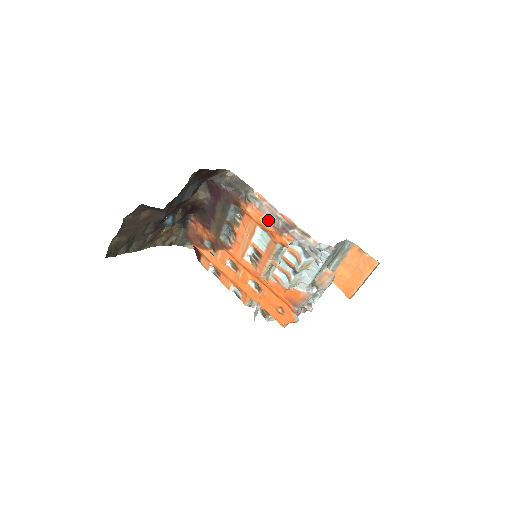
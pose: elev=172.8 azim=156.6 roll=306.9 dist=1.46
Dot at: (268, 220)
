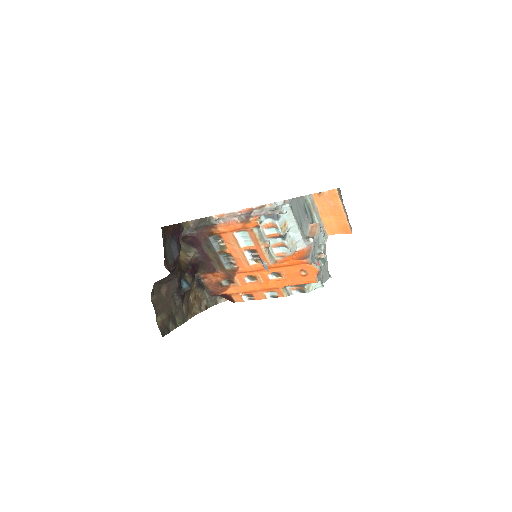
Dot at: (235, 223)
